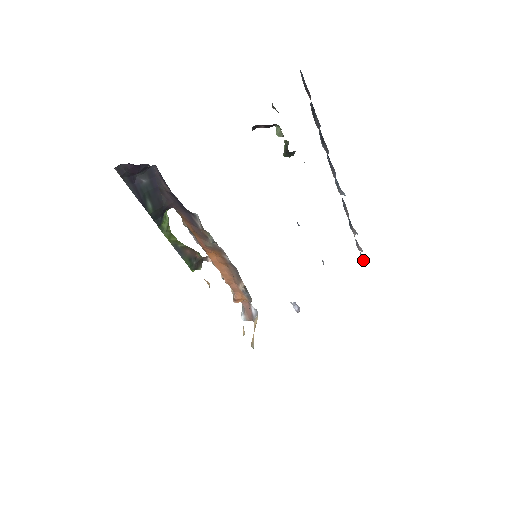
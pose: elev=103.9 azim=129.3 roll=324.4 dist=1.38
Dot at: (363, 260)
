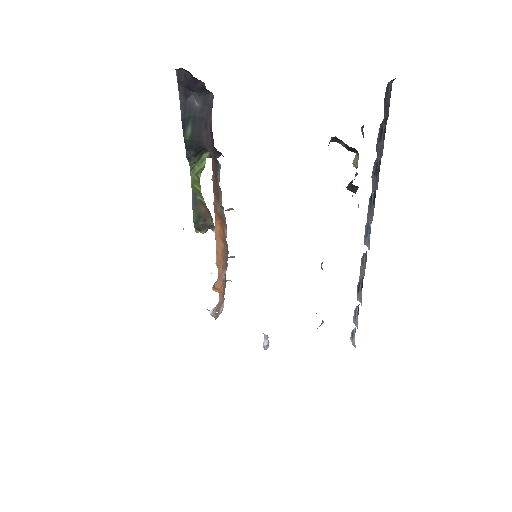
Dot at: (354, 339)
